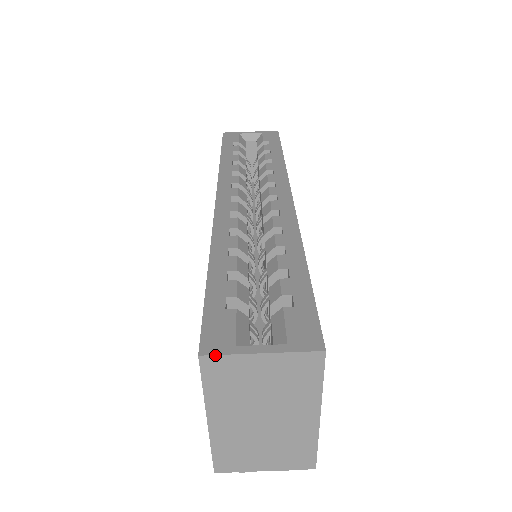
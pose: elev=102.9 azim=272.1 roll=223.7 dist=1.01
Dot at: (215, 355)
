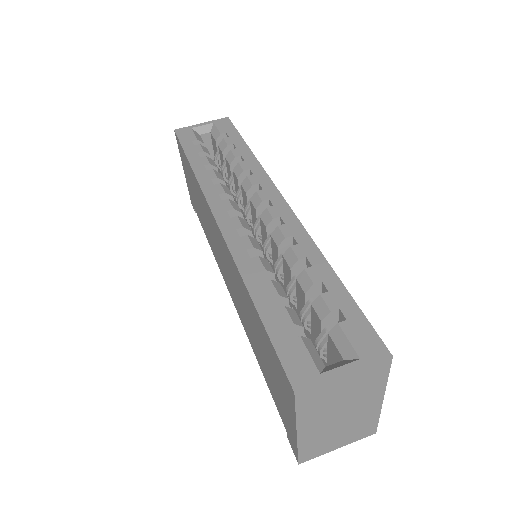
Dot at: (308, 388)
